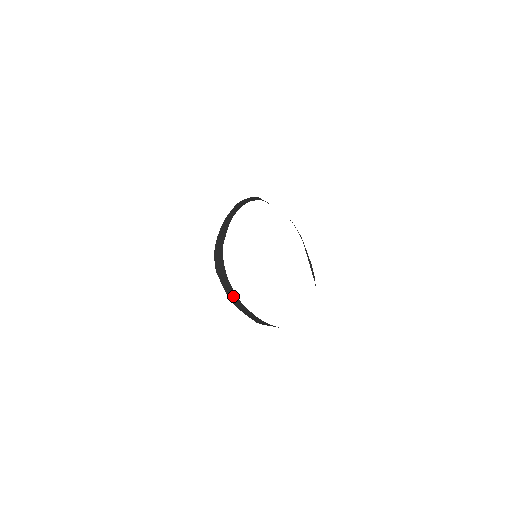
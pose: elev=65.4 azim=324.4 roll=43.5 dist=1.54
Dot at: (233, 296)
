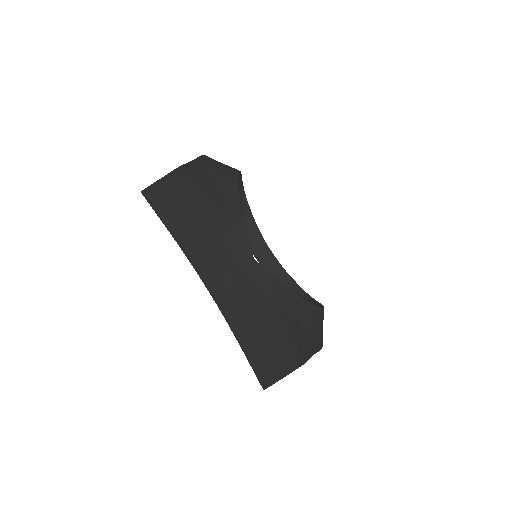
Dot at: (258, 244)
